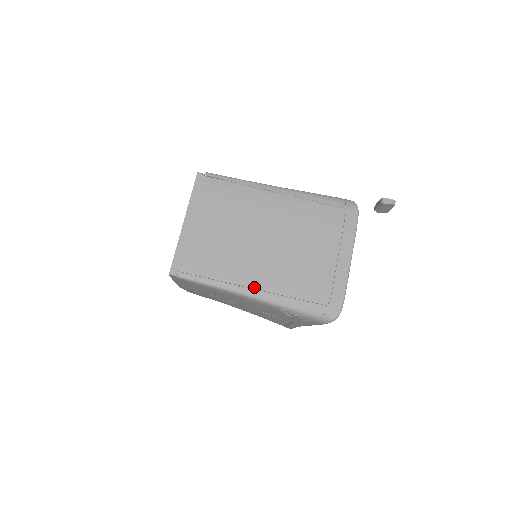
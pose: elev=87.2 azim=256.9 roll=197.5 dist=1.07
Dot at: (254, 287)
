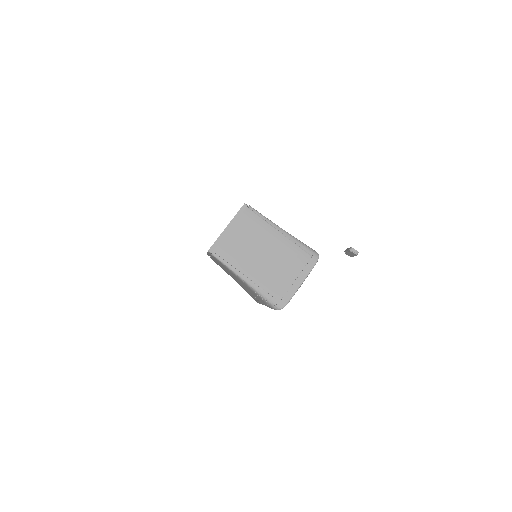
Dot at: (247, 276)
